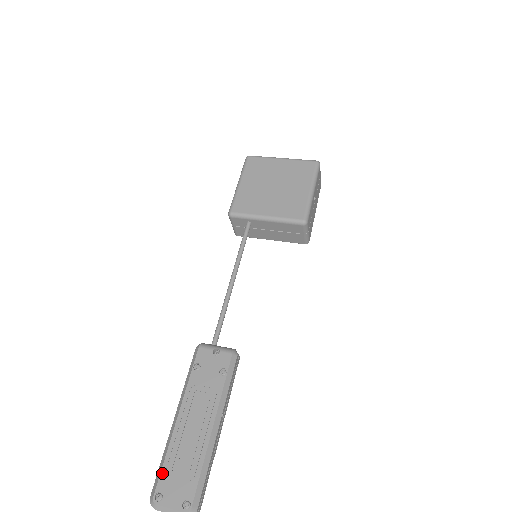
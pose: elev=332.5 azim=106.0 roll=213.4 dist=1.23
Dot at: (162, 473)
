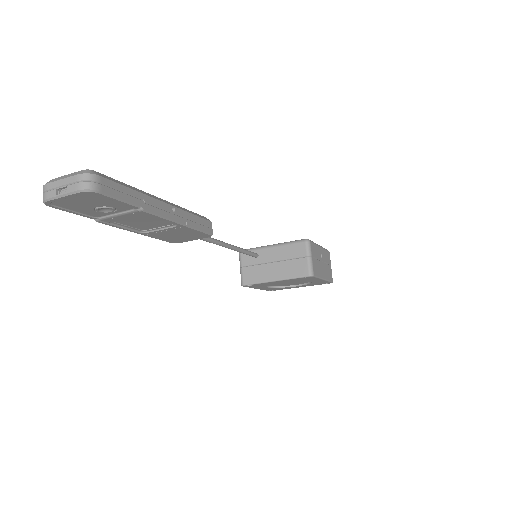
Dot at: occluded
